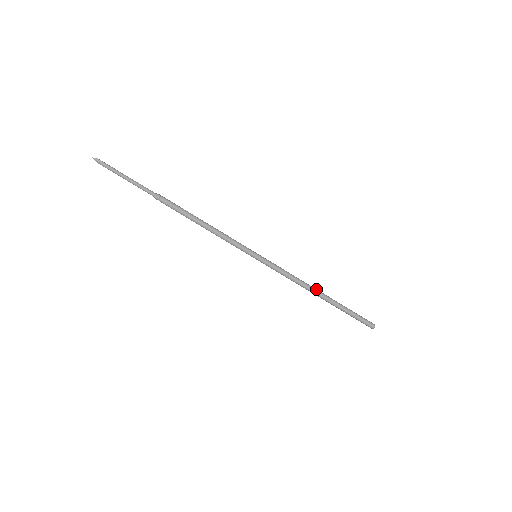
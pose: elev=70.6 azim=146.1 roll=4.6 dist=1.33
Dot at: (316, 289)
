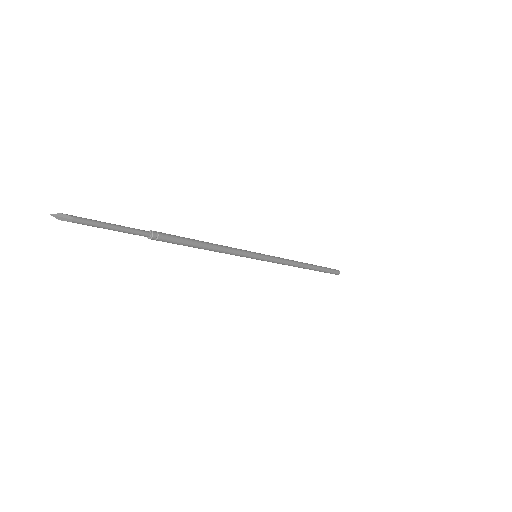
Dot at: (302, 262)
